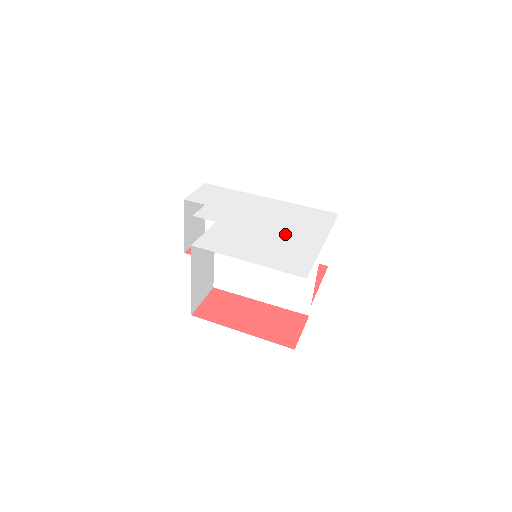
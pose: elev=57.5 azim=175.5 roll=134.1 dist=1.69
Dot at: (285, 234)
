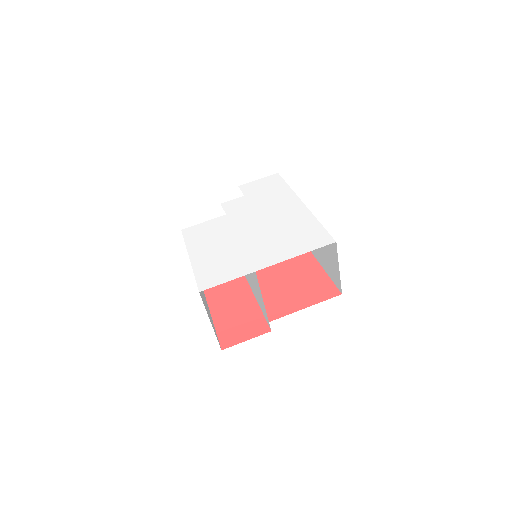
Dot at: (252, 245)
